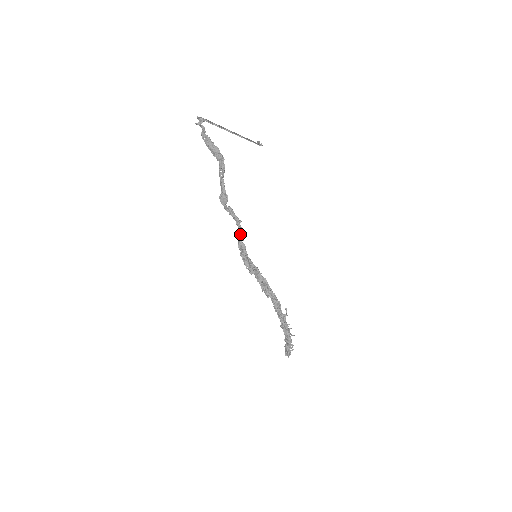
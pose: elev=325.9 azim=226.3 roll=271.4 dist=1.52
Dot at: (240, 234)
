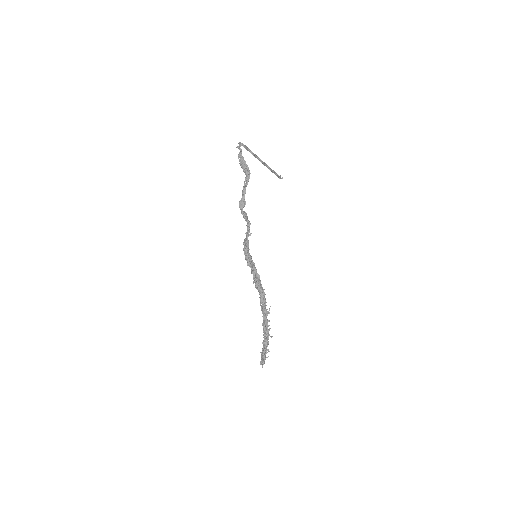
Dot at: (248, 233)
